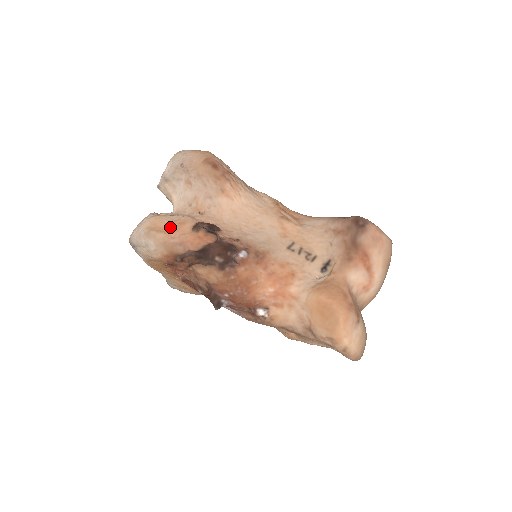
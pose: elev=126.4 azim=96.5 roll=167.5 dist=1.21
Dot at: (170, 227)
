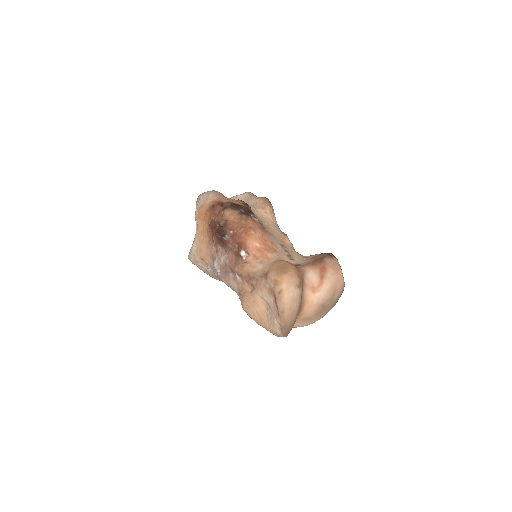
Dot at: occluded
